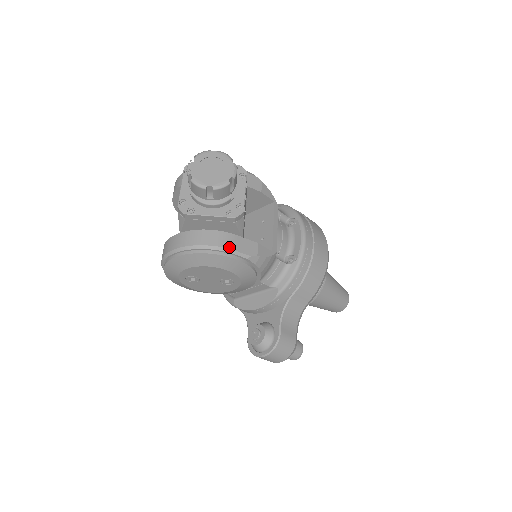
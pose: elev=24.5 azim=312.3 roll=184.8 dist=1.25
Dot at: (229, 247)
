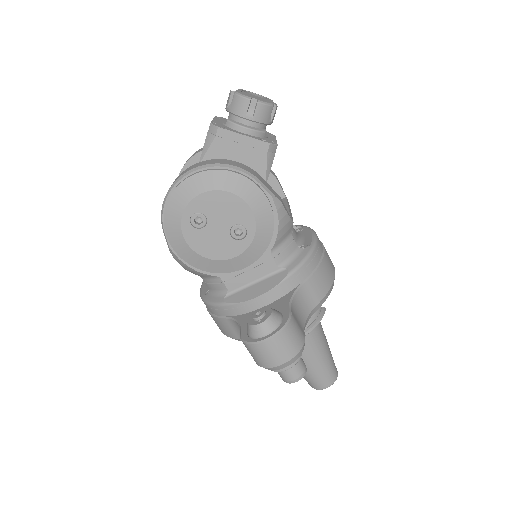
Dot at: (256, 176)
